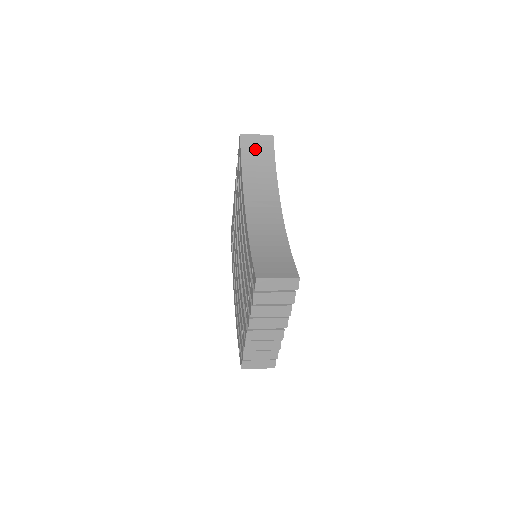
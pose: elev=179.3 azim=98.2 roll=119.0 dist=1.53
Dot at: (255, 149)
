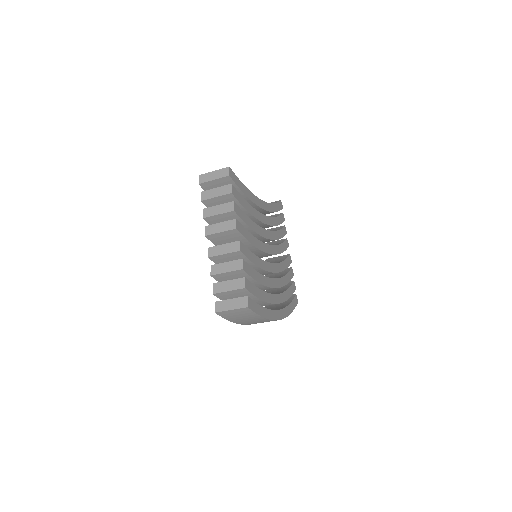
Dot at: occluded
